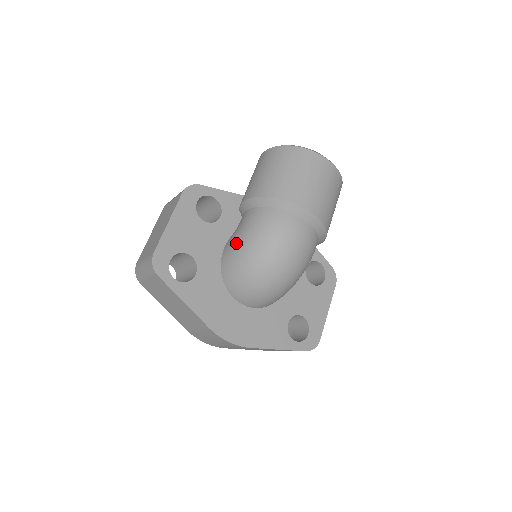
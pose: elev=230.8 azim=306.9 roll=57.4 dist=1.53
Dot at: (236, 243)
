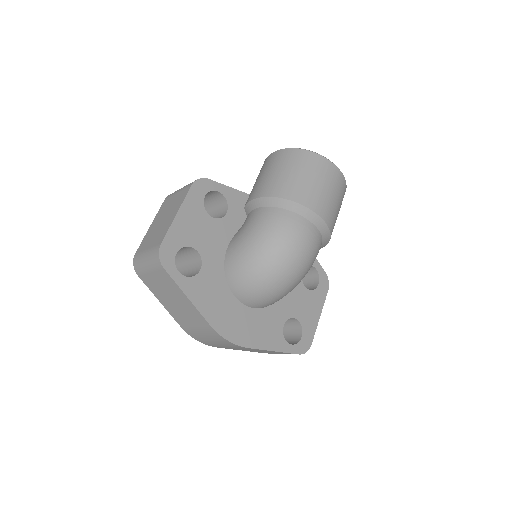
Dot at: (243, 241)
